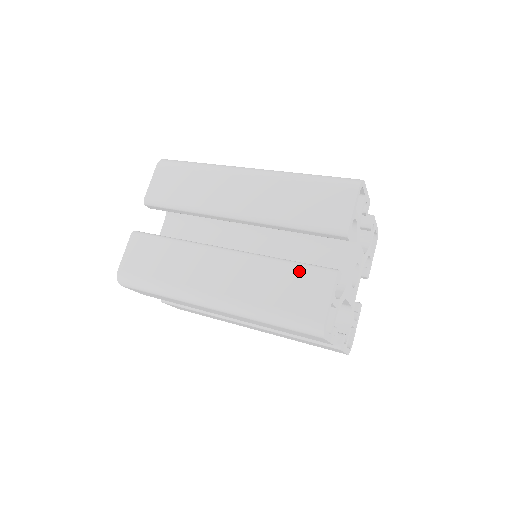
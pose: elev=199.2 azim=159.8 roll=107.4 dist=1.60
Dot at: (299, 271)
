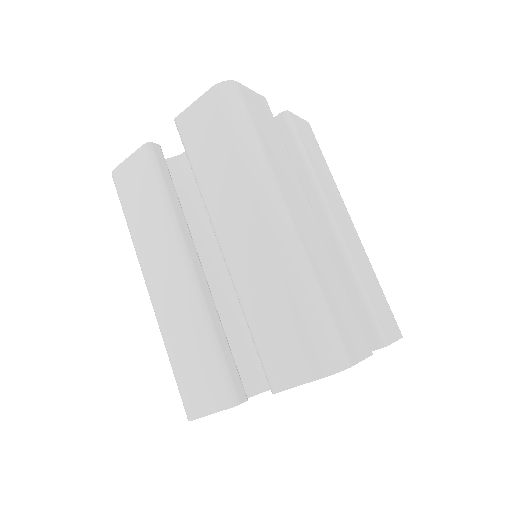
Dot at: (213, 365)
